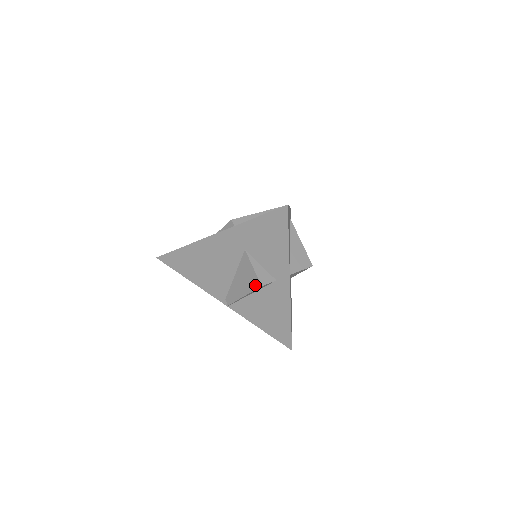
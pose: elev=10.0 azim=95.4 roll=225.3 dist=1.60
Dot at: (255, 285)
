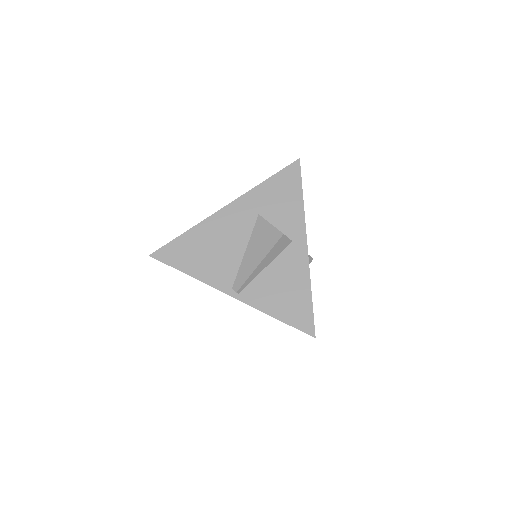
Dot at: (275, 239)
